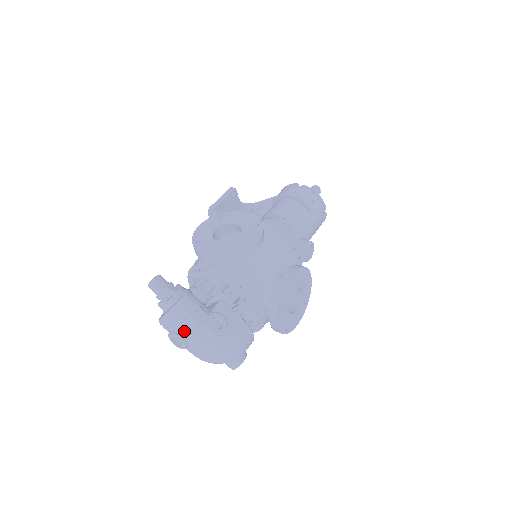
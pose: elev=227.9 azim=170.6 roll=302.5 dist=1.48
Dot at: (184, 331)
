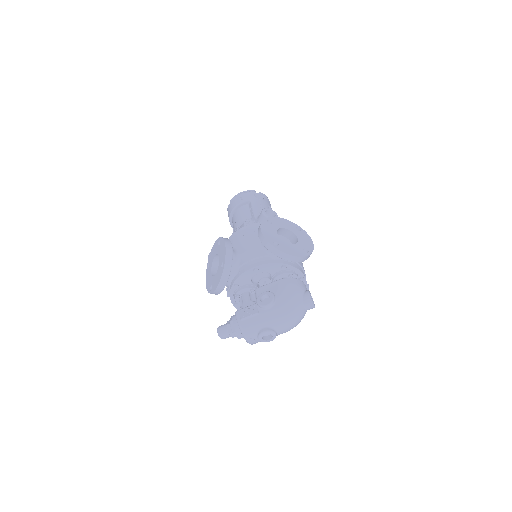
Dot at: (259, 326)
